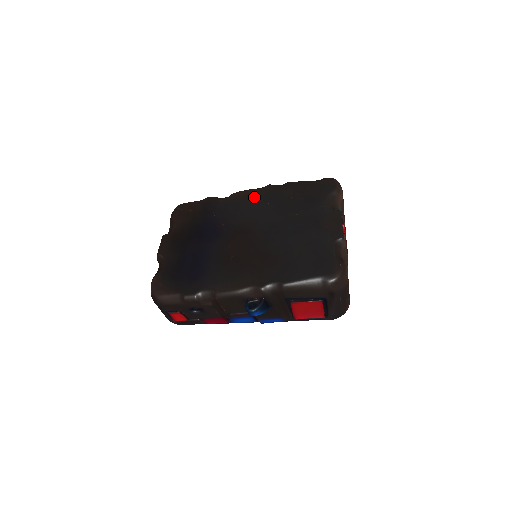
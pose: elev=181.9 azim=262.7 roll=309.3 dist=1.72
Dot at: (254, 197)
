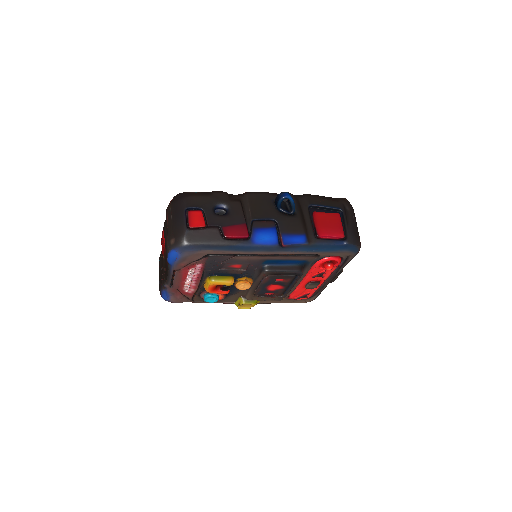
Dot at: occluded
